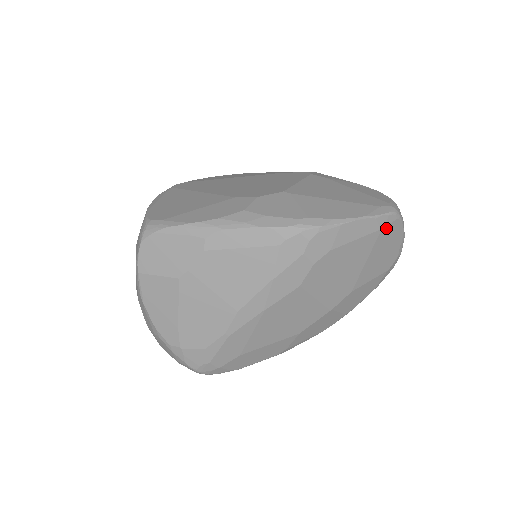
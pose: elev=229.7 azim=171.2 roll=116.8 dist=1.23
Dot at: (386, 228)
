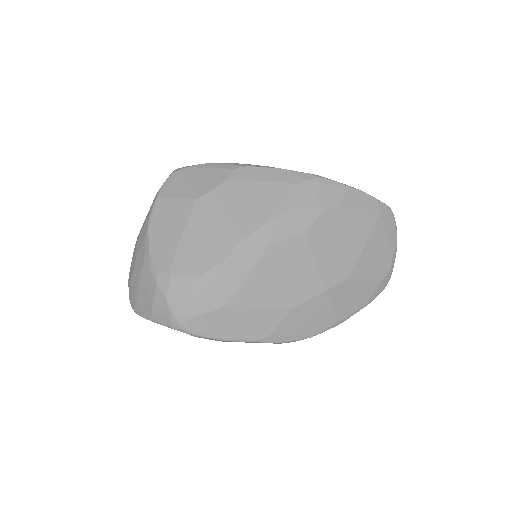
Dot at: (384, 218)
